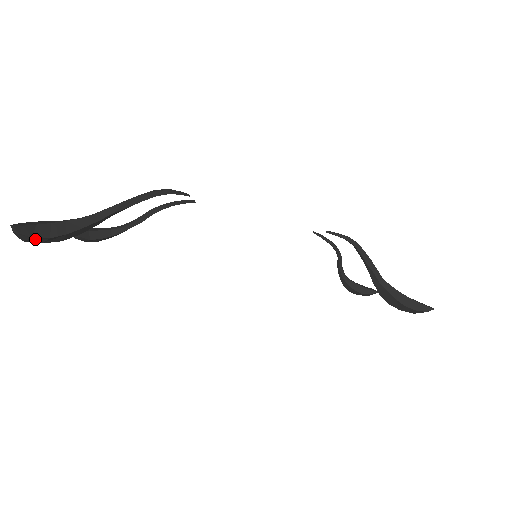
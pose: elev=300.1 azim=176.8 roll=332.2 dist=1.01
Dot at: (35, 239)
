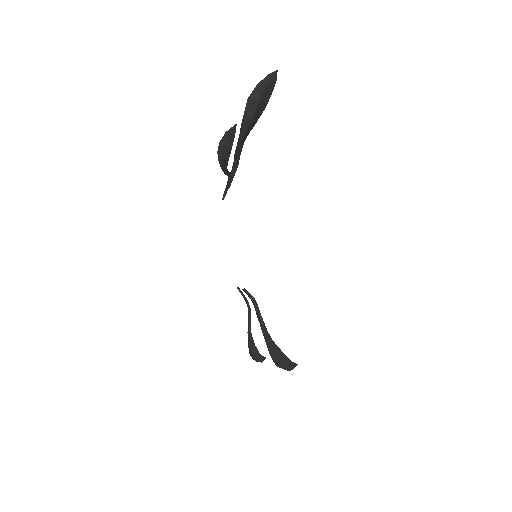
Dot at: (268, 94)
